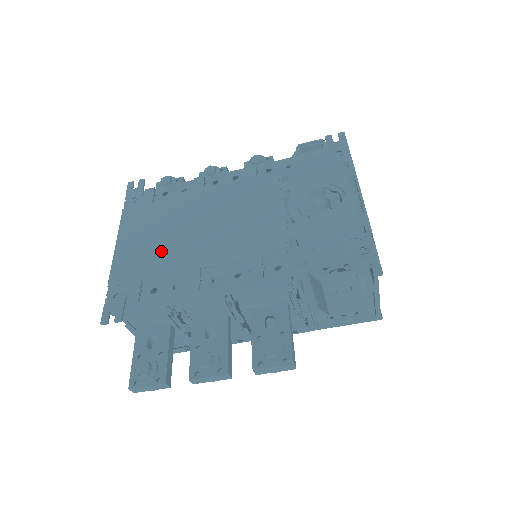
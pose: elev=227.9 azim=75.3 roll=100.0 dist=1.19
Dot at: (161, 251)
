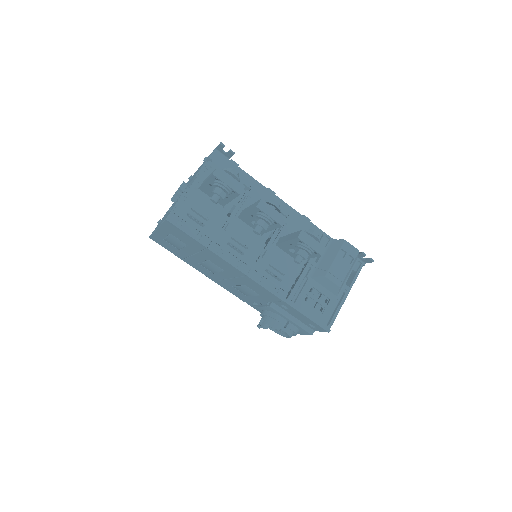
Dot at: occluded
